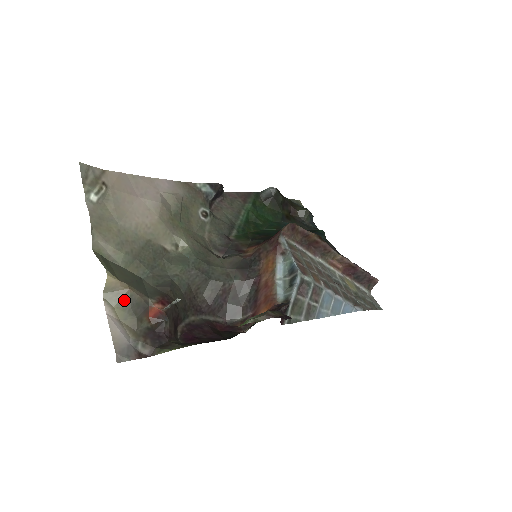
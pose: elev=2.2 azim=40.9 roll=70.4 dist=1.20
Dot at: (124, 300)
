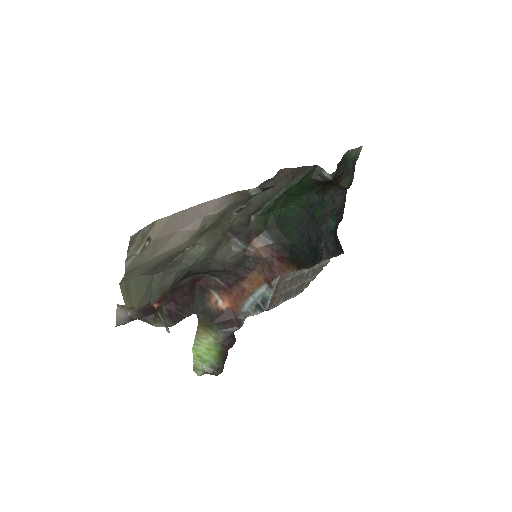
Dot at: occluded
